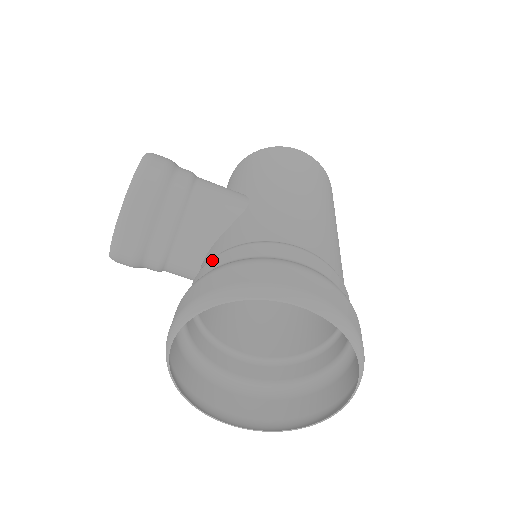
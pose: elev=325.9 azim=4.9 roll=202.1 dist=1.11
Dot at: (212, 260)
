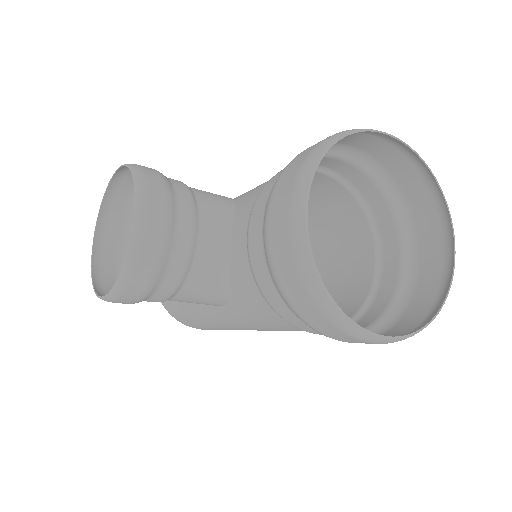
Dot at: (262, 191)
